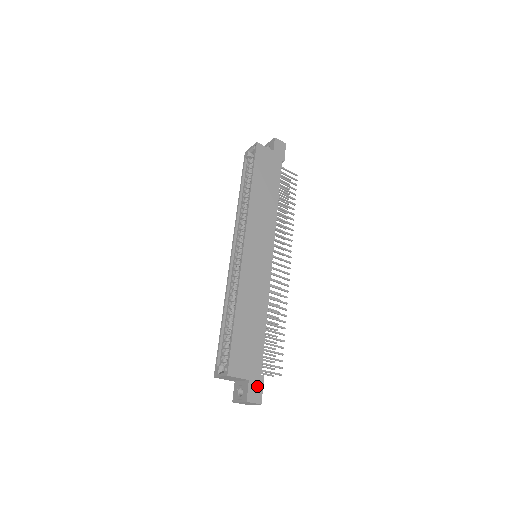
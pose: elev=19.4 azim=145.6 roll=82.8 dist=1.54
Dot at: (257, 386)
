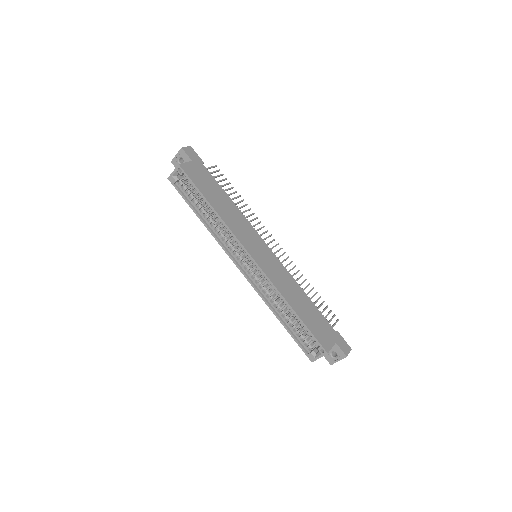
Dot at: (341, 341)
